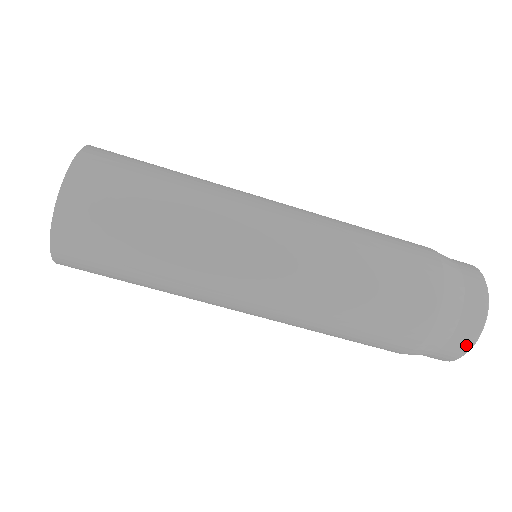
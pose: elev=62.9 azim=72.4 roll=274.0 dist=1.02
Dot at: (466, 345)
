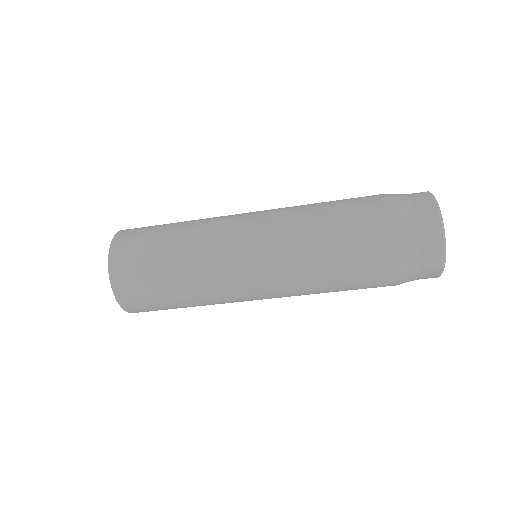
Dot at: occluded
